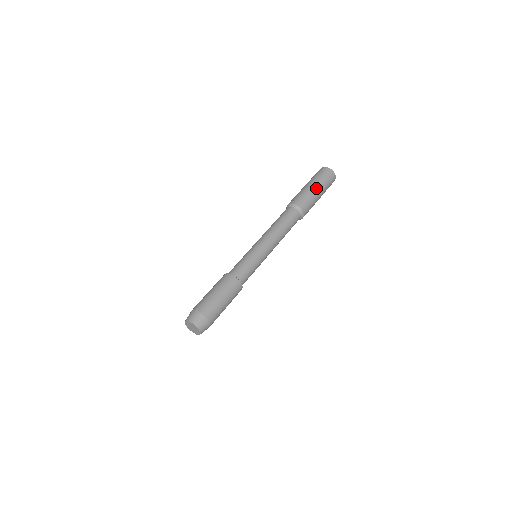
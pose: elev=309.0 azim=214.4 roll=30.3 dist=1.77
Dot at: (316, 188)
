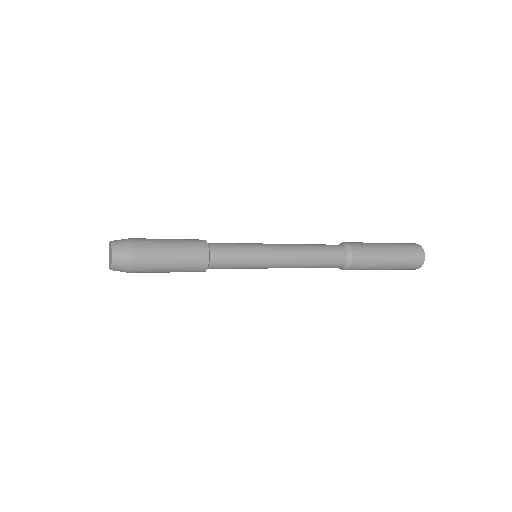
Dot at: (385, 245)
